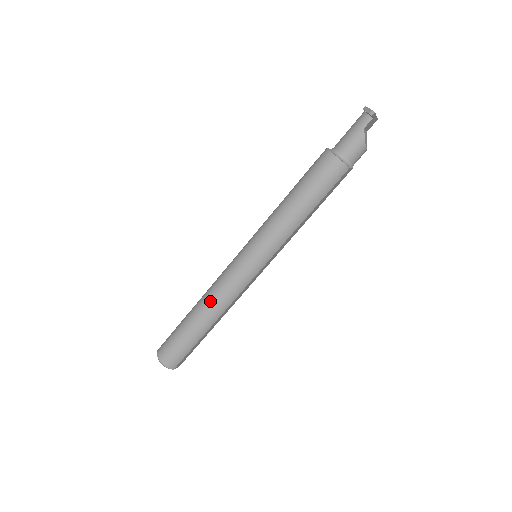
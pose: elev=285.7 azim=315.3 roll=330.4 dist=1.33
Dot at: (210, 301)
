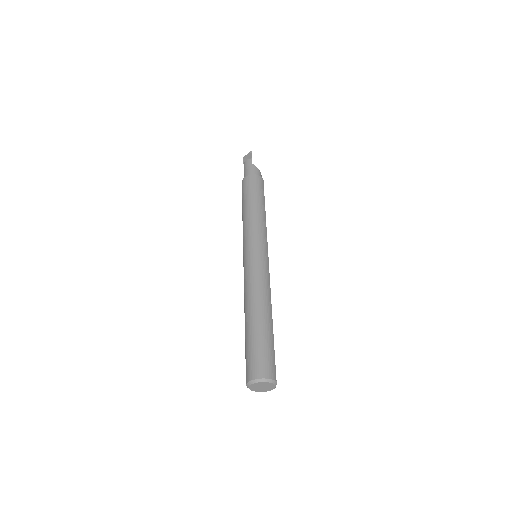
Dot at: (255, 294)
